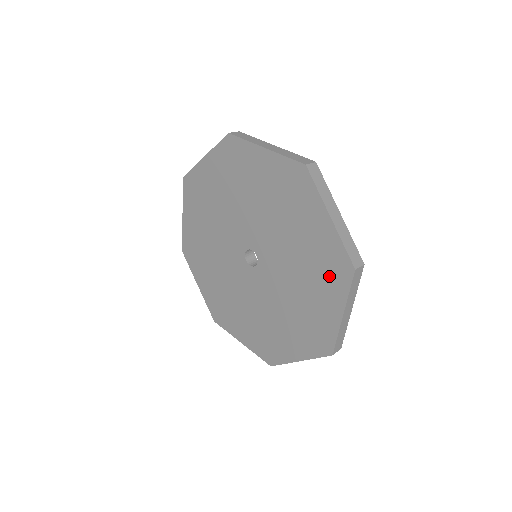
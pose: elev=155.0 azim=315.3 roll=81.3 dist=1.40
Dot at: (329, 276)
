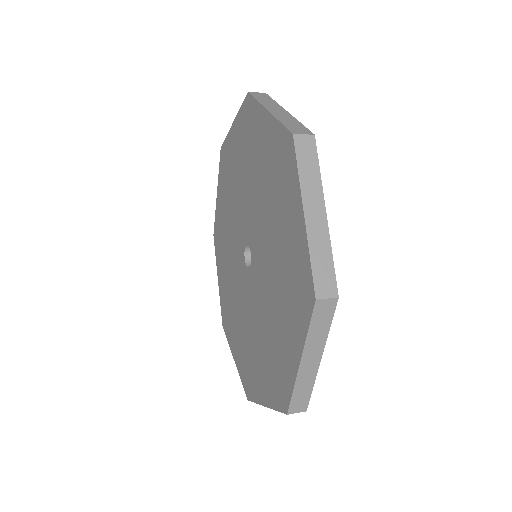
Dot at: (283, 179)
